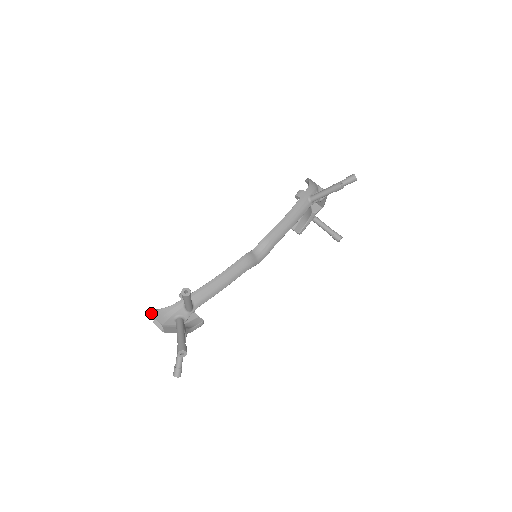
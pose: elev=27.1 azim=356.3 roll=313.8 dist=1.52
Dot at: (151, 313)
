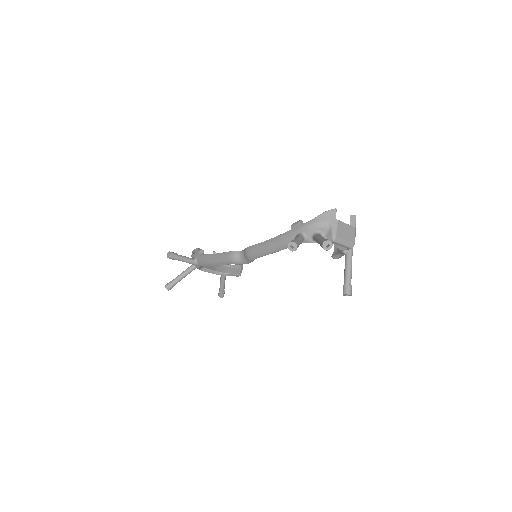
Dot at: occluded
